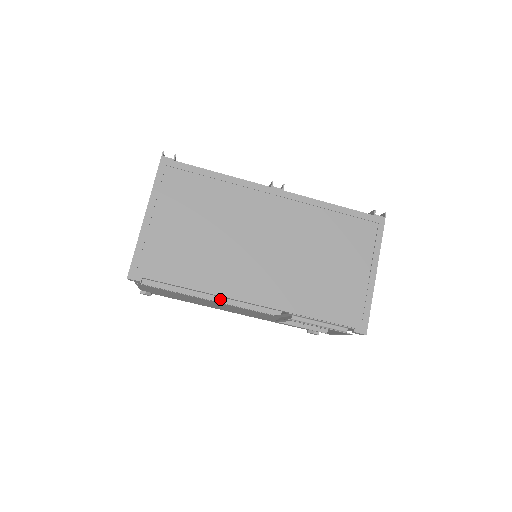
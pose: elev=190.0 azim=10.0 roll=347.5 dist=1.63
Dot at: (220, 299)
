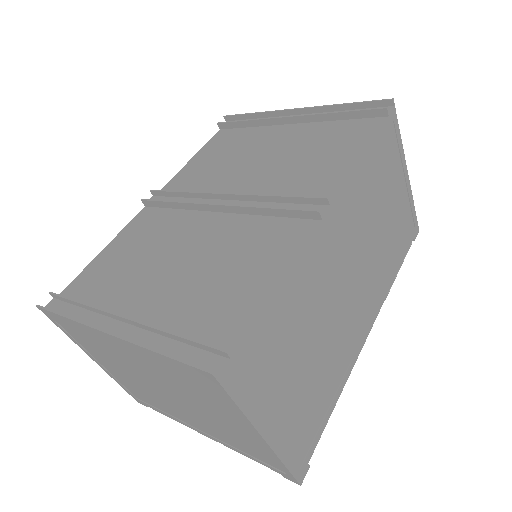
Dot at: occluded
